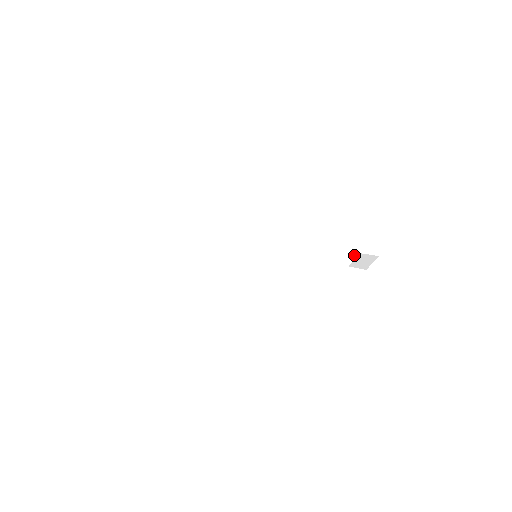
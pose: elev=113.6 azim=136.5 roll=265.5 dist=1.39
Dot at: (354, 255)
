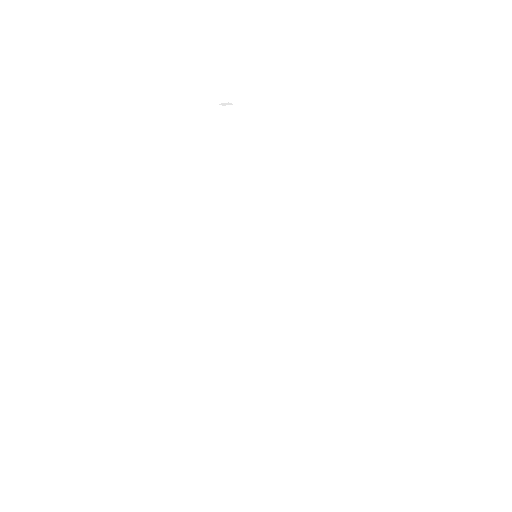
Dot at: occluded
